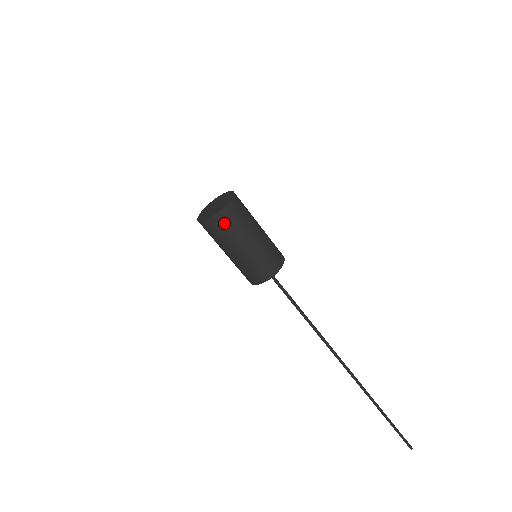
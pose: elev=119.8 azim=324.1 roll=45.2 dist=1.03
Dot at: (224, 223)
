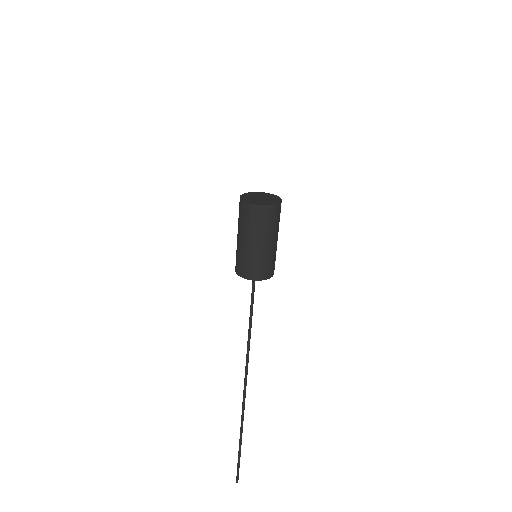
Dot at: (247, 213)
